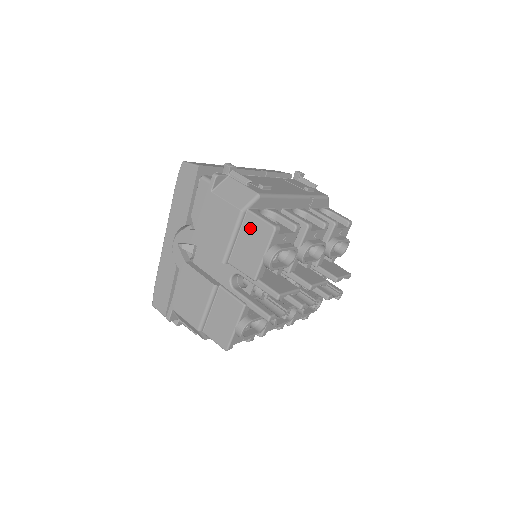
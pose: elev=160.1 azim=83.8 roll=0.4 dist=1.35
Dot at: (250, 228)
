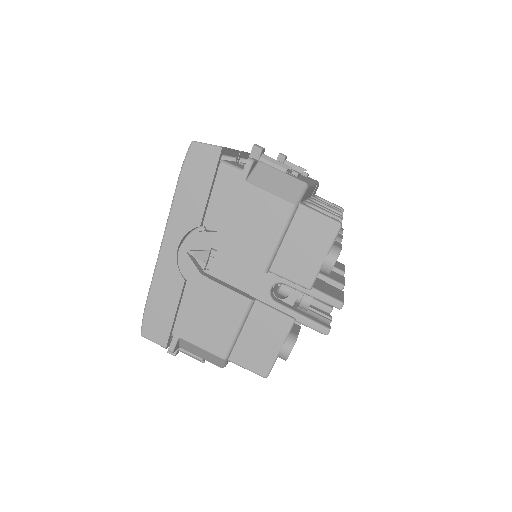
Dot at: (304, 226)
